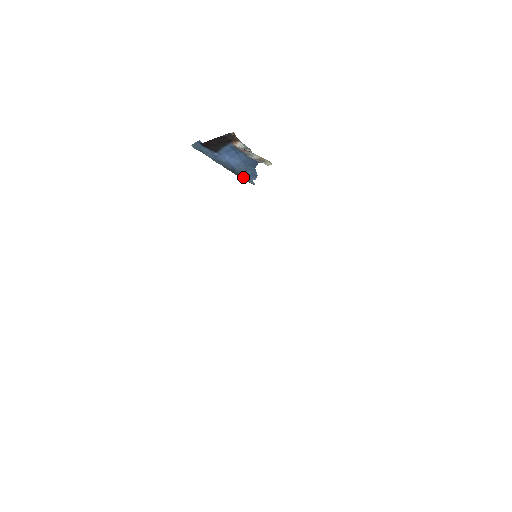
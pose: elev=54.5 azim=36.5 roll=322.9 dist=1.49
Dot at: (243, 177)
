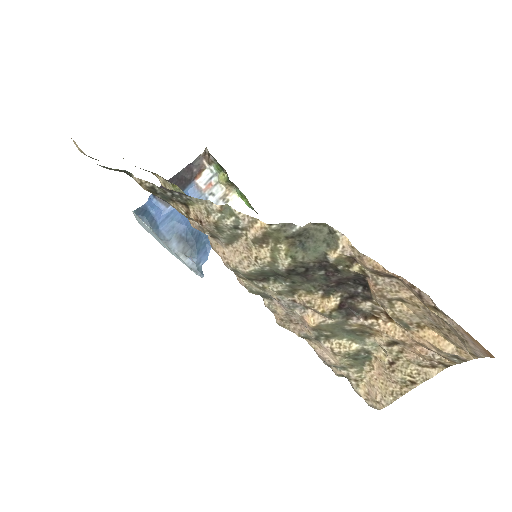
Dot at: (193, 252)
